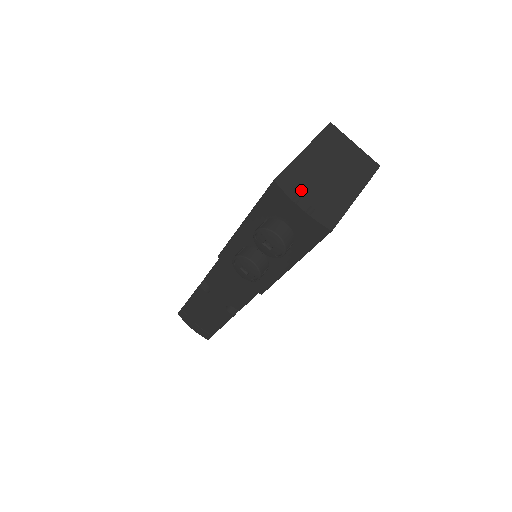
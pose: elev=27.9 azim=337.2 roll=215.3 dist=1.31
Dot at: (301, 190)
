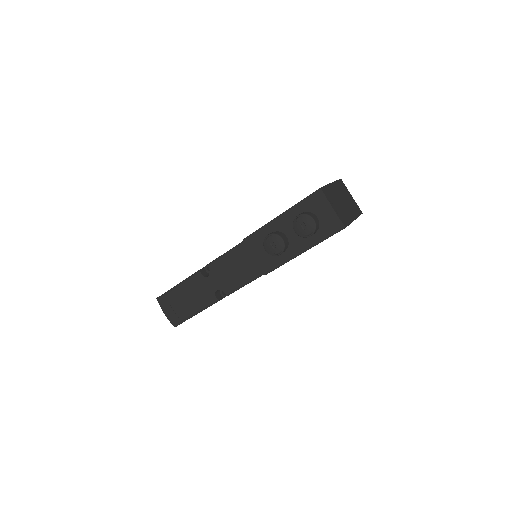
Dot at: (332, 200)
